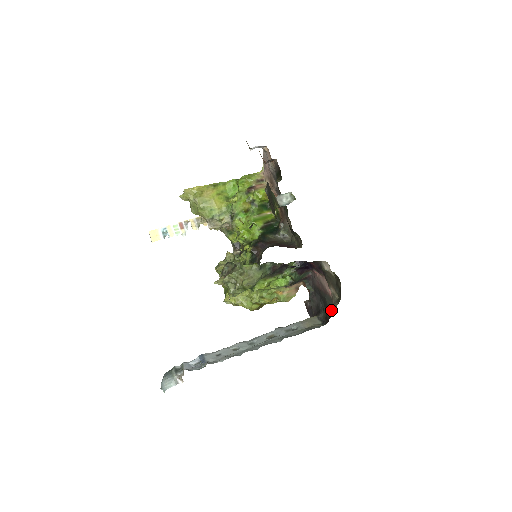
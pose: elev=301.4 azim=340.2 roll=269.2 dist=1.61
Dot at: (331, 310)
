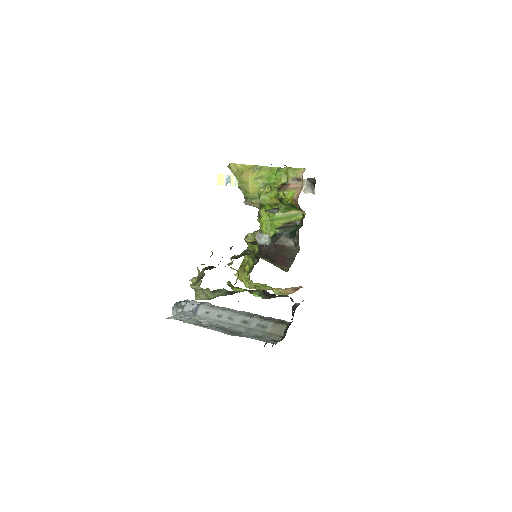
Dot at: (274, 341)
